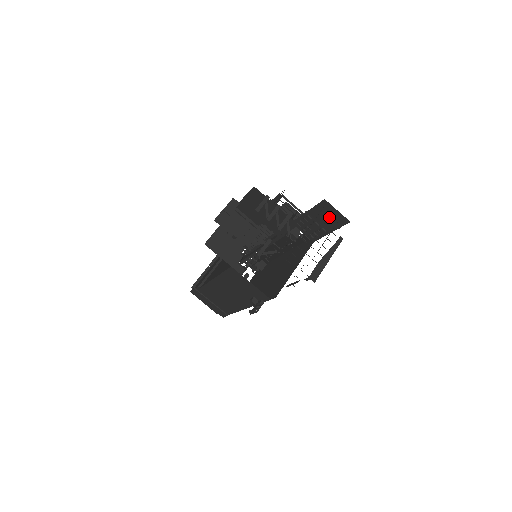
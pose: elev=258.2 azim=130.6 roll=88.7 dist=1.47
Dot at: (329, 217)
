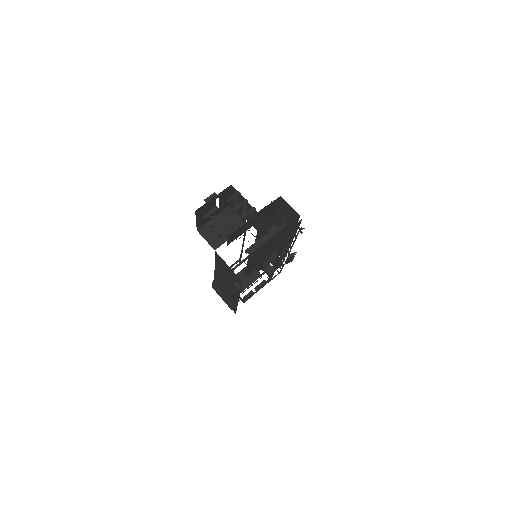
Dot at: (288, 213)
